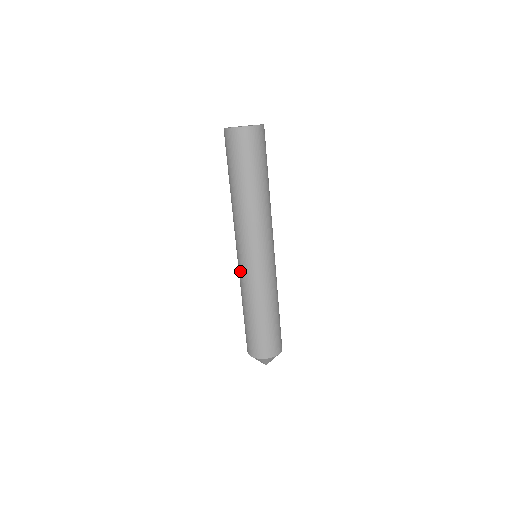
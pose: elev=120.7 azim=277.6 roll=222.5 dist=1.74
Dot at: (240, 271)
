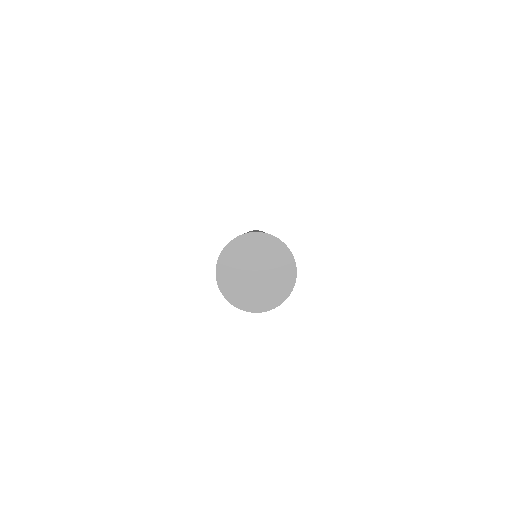
Dot at: occluded
